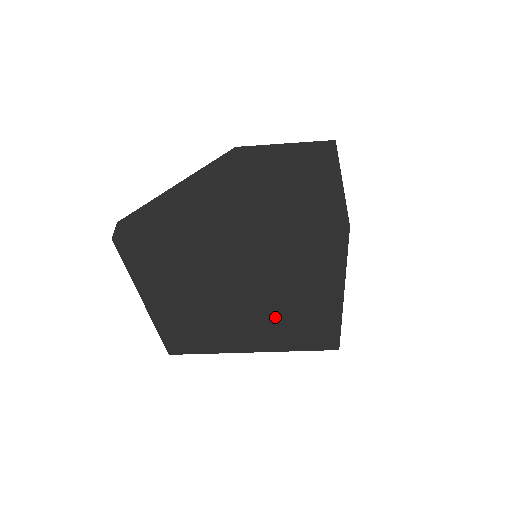
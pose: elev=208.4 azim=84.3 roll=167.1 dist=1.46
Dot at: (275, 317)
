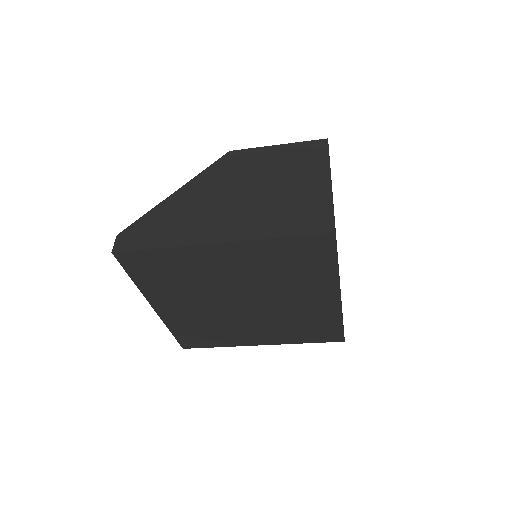
Dot at: (277, 314)
